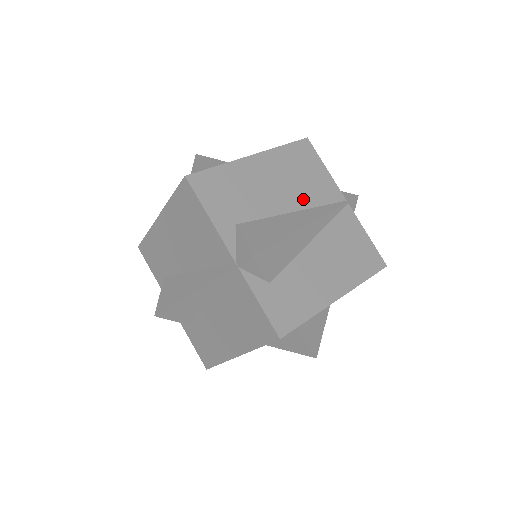
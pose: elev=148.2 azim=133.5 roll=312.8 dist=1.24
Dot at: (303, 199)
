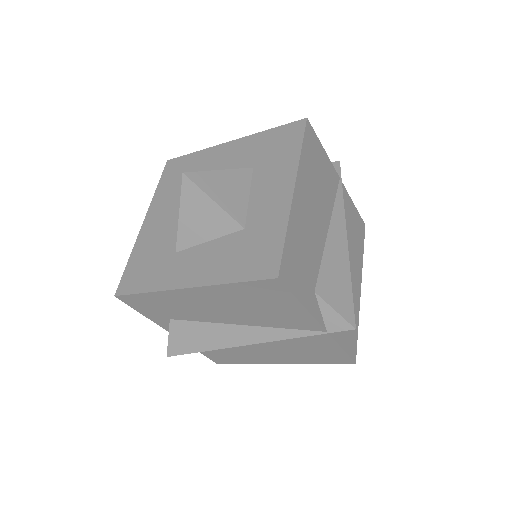
Dot at: (327, 208)
